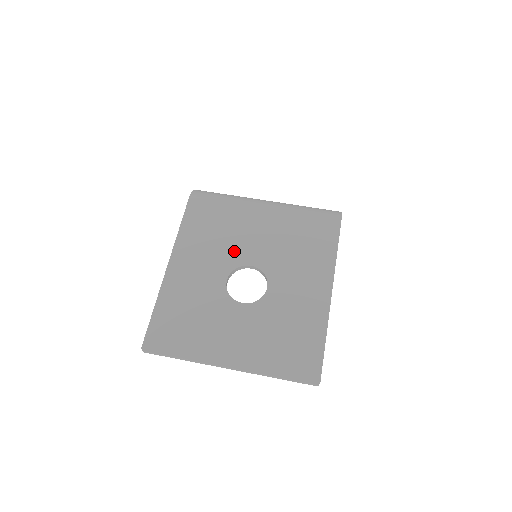
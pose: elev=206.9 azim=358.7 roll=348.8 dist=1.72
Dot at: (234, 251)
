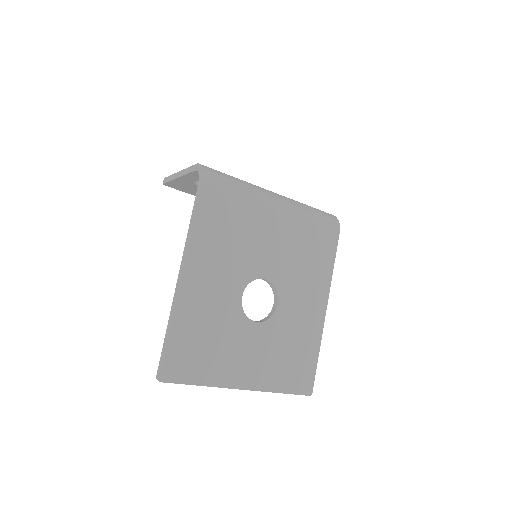
Dot at: (249, 261)
